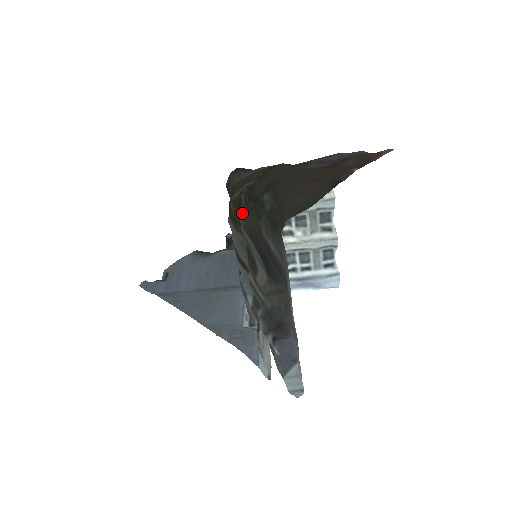
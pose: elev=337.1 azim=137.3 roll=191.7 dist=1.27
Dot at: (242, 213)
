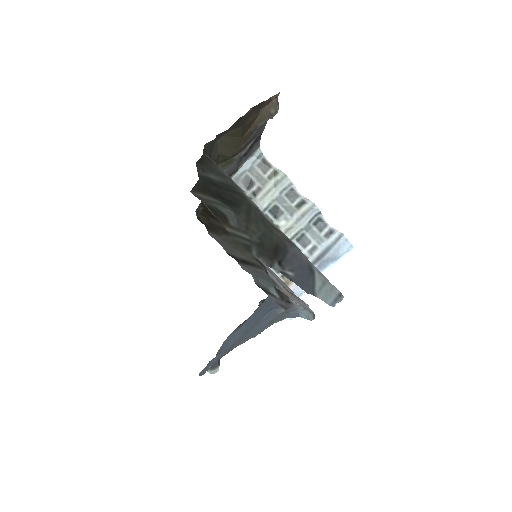
Dot at: occluded
